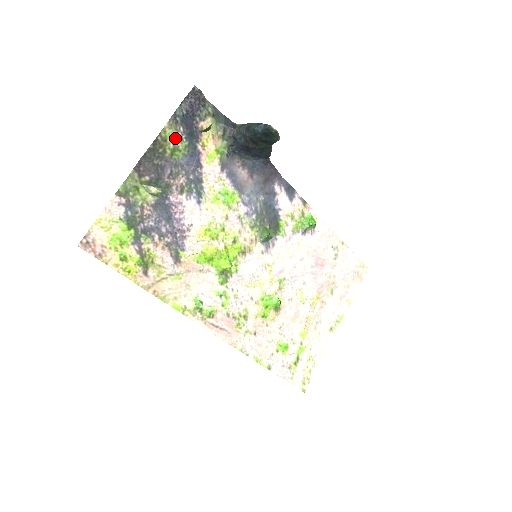
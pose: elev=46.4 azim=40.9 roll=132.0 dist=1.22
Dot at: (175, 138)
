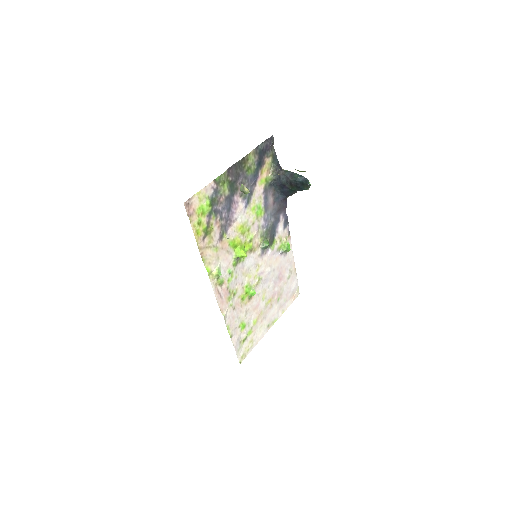
Dot at: (252, 161)
